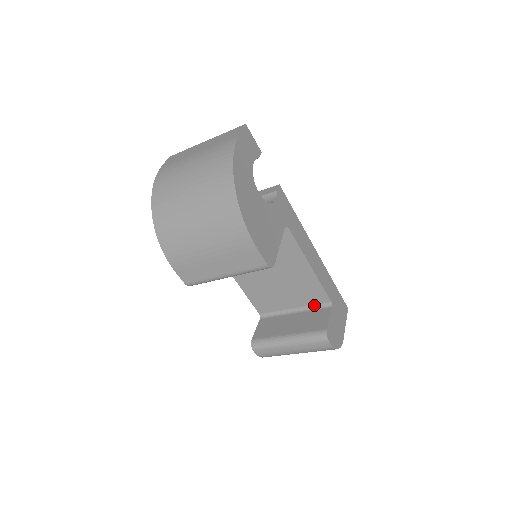
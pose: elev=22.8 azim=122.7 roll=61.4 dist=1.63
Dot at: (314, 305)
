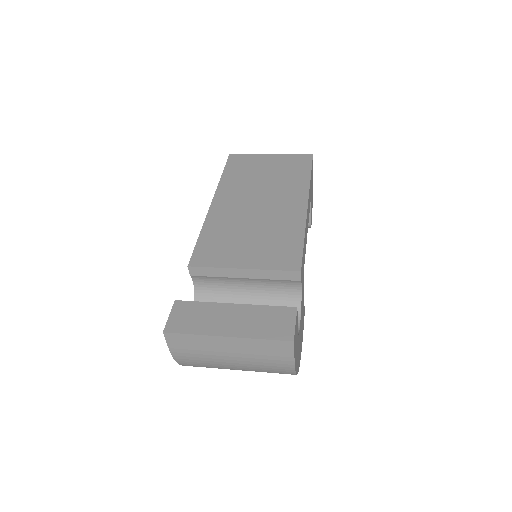
Dot at: occluded
